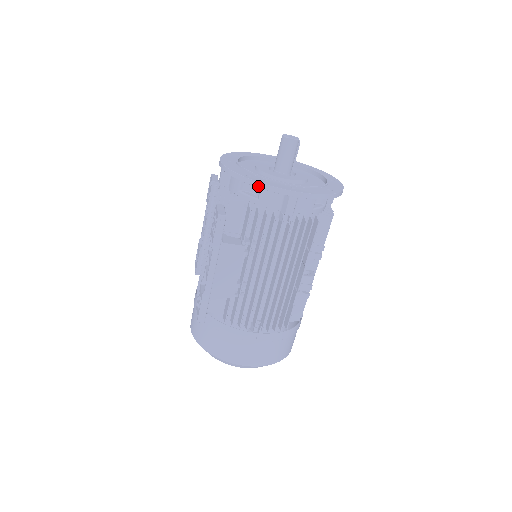
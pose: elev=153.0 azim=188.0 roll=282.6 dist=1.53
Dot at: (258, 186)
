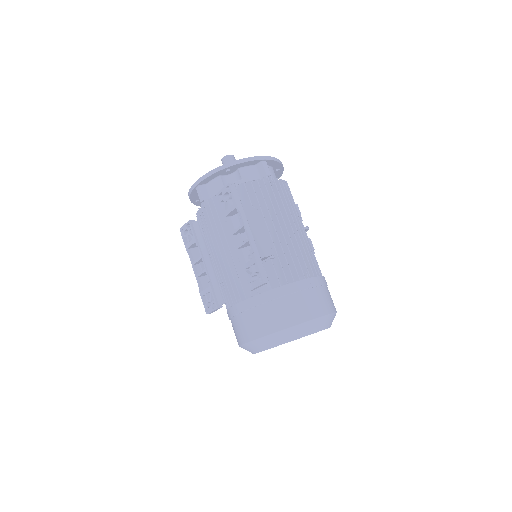
Dot at: (239, 162)
